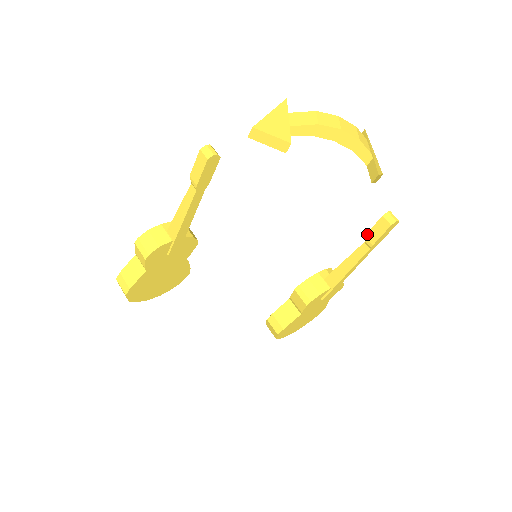
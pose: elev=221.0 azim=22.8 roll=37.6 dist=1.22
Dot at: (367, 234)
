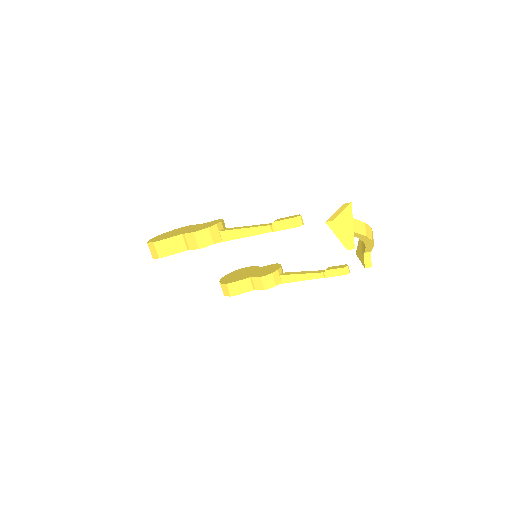
Dot at: (328, 270)
